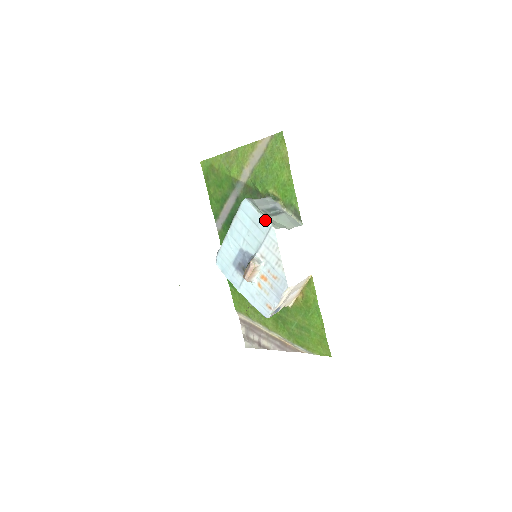
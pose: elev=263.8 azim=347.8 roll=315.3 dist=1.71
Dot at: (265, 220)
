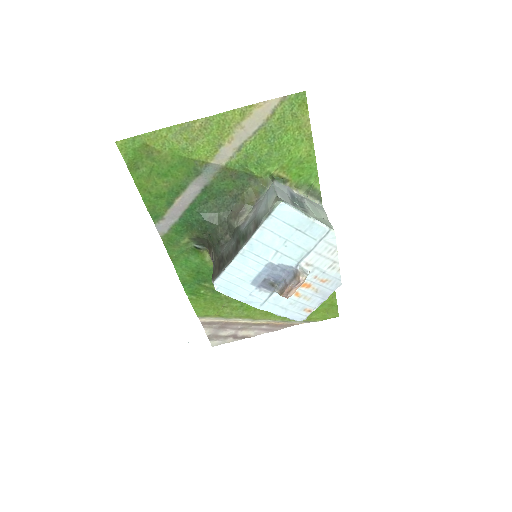
Dot at: (320, 224)
